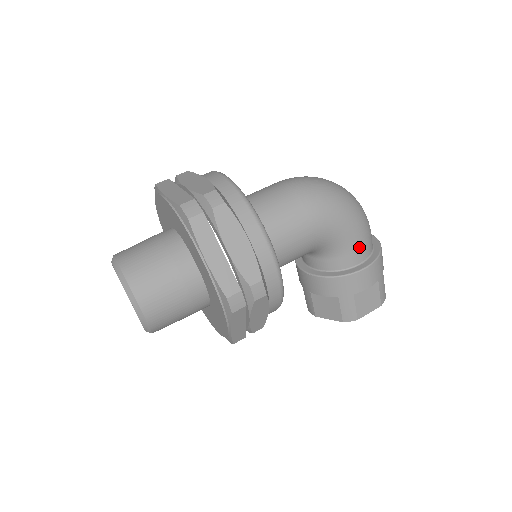
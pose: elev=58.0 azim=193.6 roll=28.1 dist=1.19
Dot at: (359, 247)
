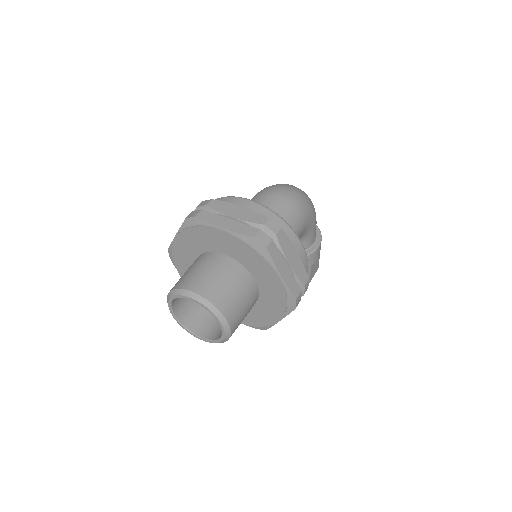
Dot at: (315, 232)
